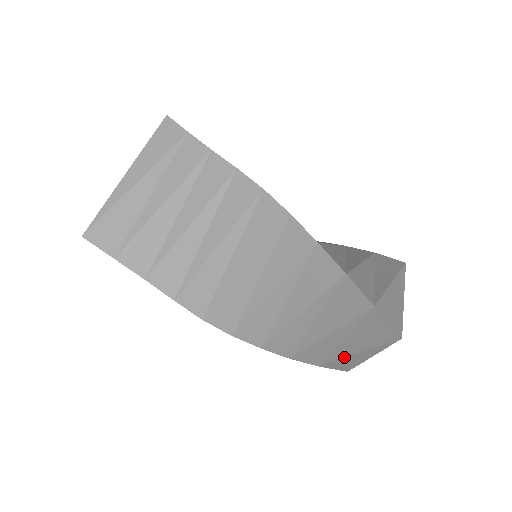
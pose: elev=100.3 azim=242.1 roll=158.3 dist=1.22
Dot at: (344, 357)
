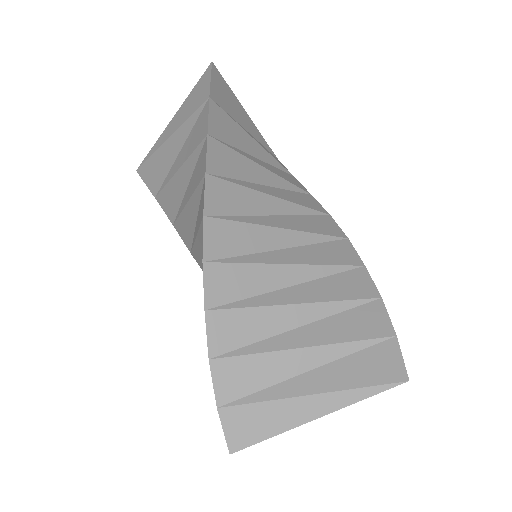
Dot at: occluded
